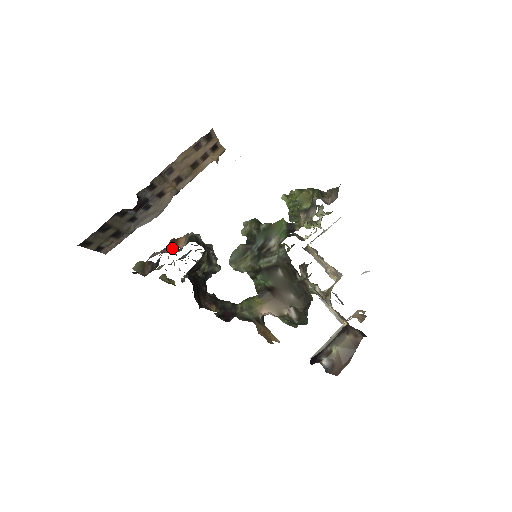
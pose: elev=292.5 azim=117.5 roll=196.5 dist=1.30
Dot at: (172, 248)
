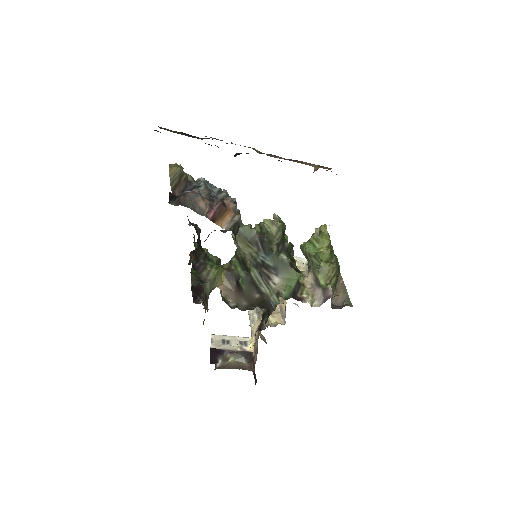
Dot at: (216, 217)
